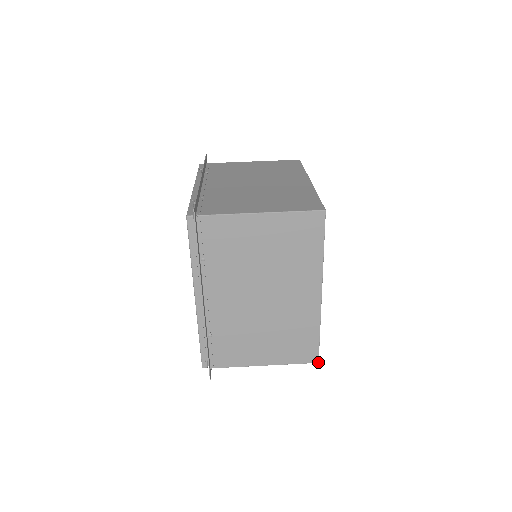
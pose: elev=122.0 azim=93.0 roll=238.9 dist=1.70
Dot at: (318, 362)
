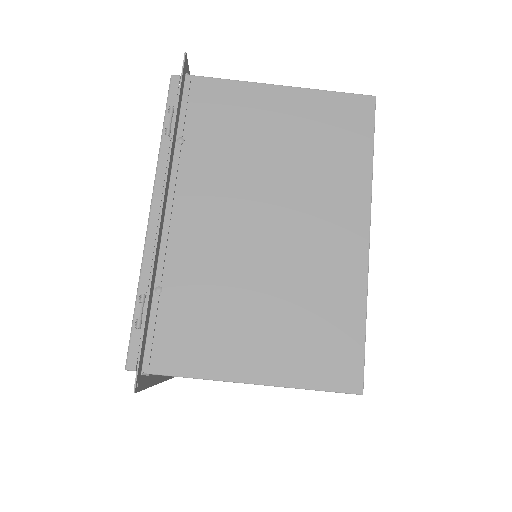
Dot at: occluded
